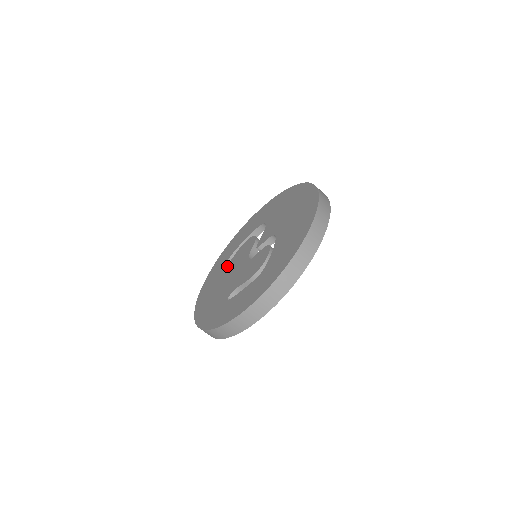
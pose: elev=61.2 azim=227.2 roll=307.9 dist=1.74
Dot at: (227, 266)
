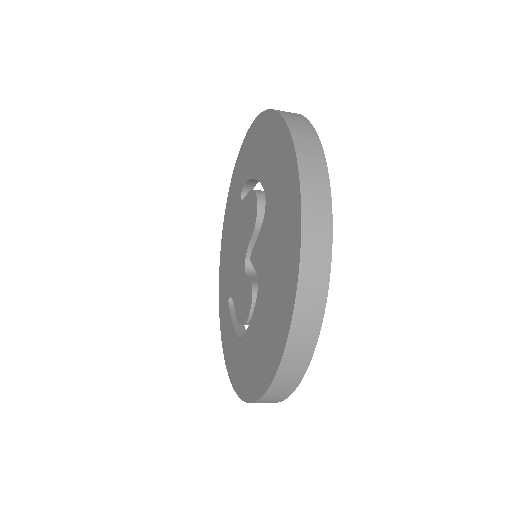
Dot at: (239, 207)
